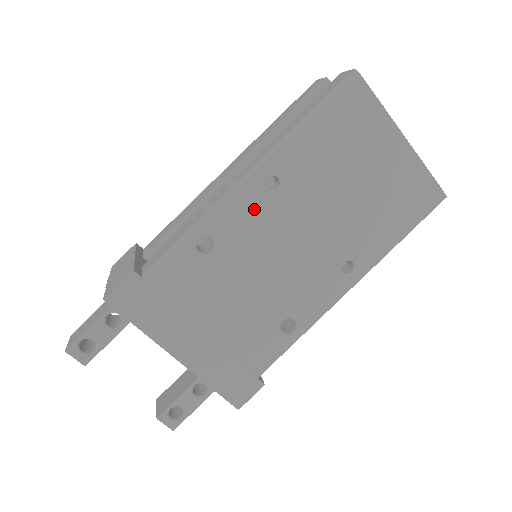
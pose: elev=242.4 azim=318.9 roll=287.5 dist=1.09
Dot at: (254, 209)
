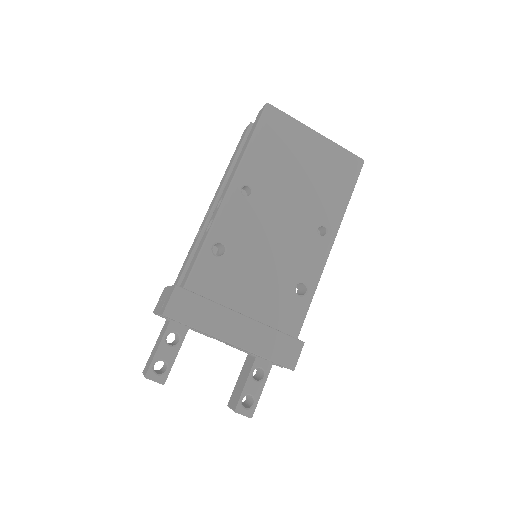
Dot at: (241, 212)
